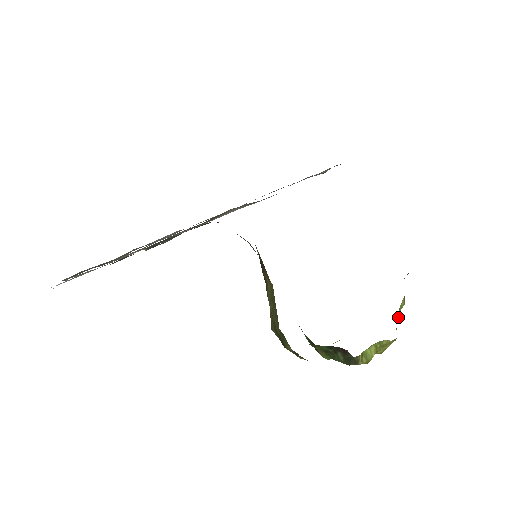
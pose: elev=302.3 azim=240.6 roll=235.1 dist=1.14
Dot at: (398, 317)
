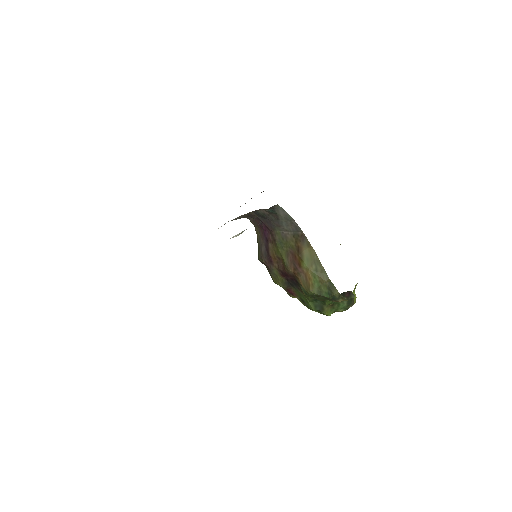
Dot at: occluded
